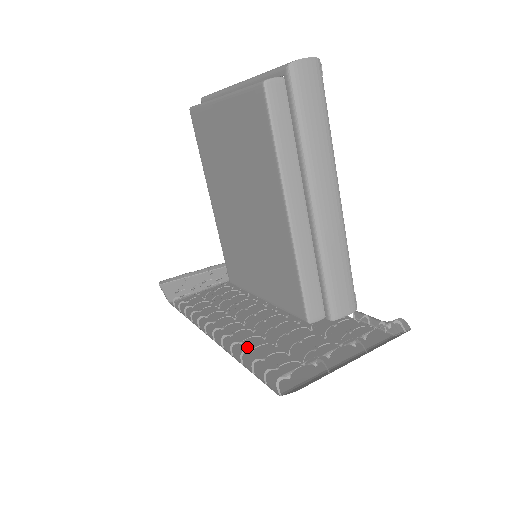
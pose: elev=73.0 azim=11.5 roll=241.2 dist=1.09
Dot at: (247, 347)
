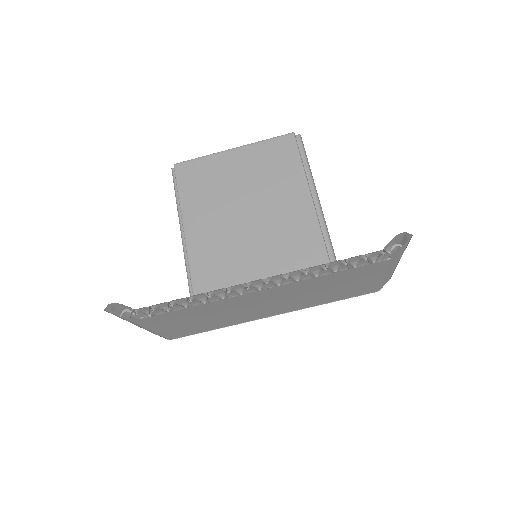
Dot at: (305, 285)
